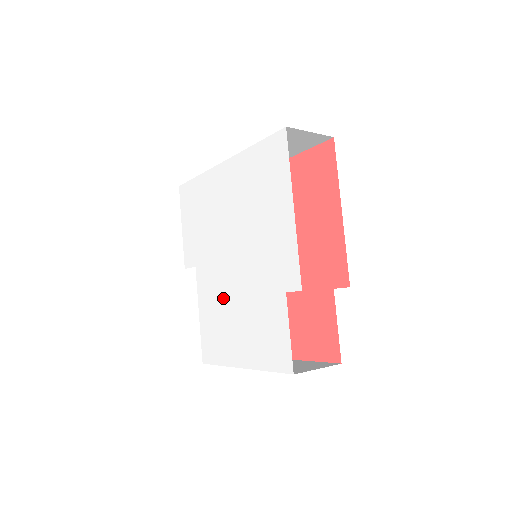
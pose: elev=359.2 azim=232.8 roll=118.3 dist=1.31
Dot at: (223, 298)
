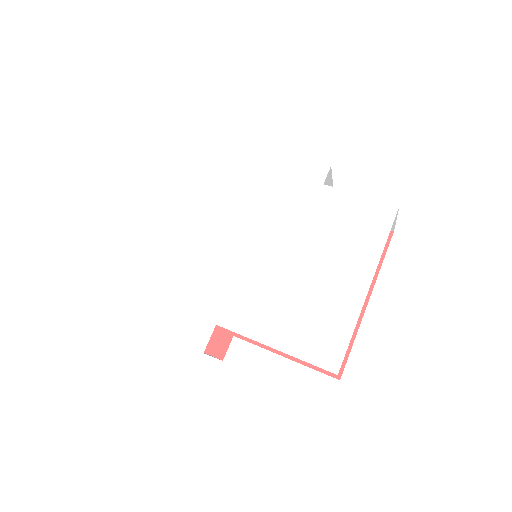
Dot at: (281, 283)
